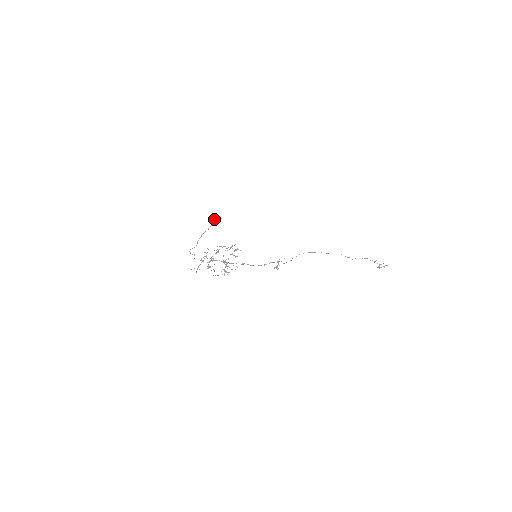
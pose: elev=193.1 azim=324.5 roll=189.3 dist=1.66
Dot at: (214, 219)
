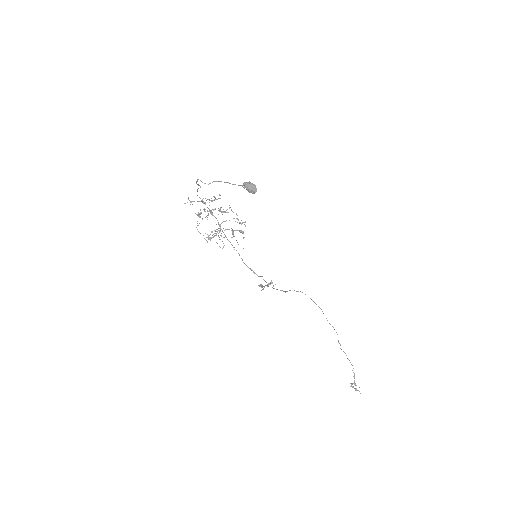
Dot at: (248, 184)
